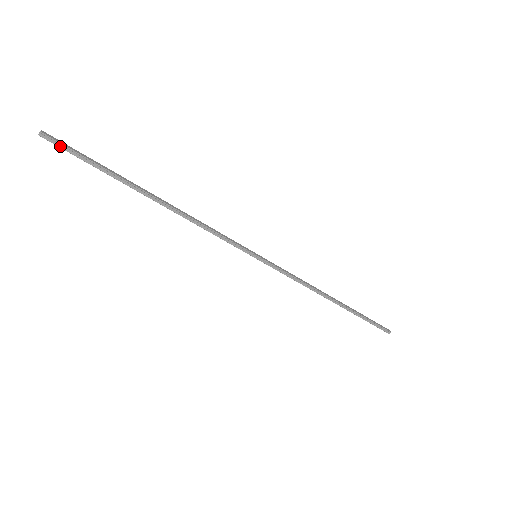
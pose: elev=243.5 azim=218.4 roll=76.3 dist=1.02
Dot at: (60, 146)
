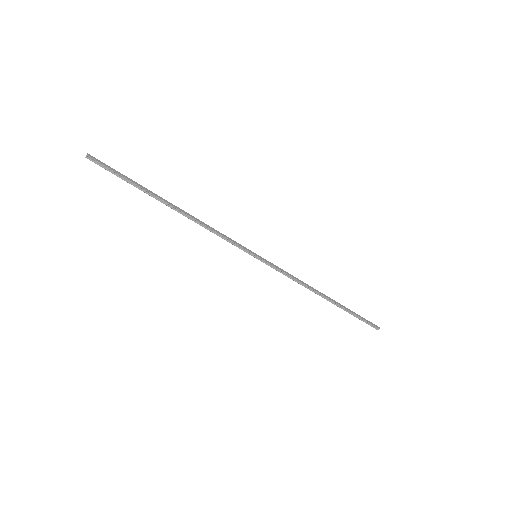
Dot at: (101, 166)
